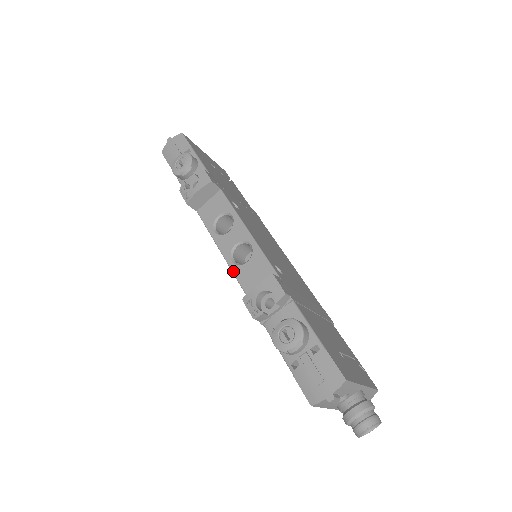
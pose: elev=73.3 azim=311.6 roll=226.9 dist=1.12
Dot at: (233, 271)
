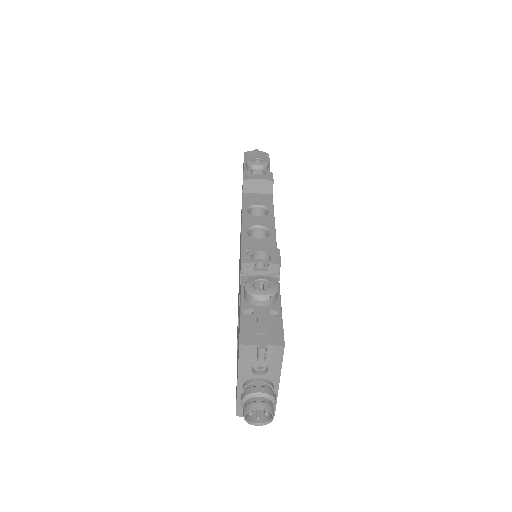
Dot at: (243, 236)
